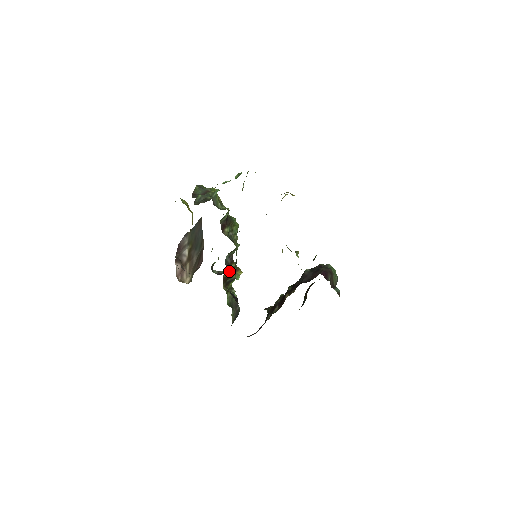
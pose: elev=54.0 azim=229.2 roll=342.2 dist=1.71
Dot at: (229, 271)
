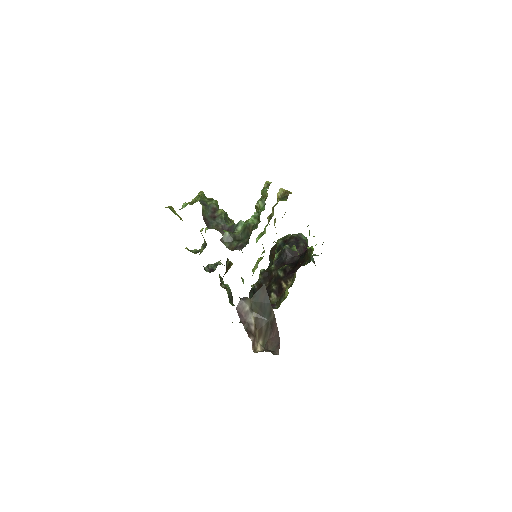
Dot at: (226, 270)
